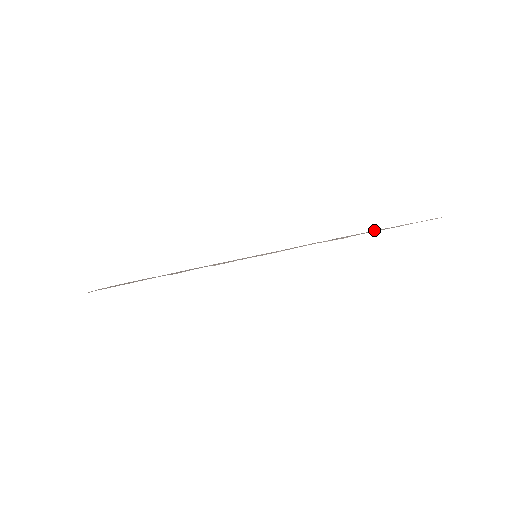
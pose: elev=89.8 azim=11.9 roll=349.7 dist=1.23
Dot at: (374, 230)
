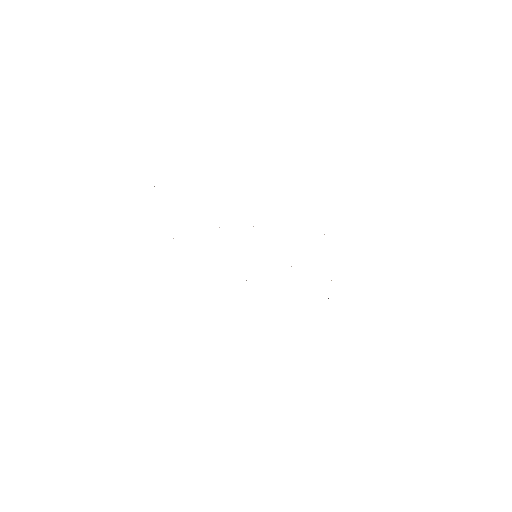
Dot at: occluded
